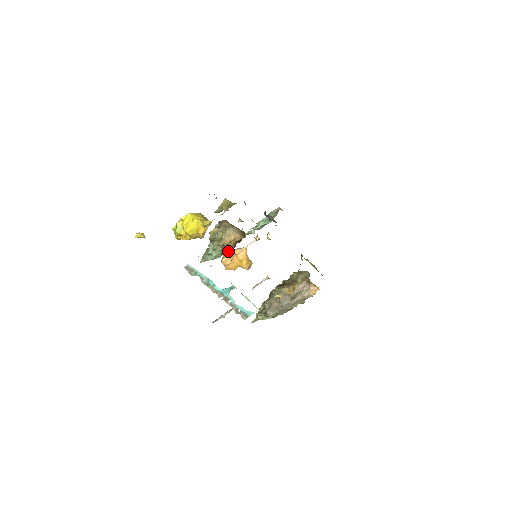
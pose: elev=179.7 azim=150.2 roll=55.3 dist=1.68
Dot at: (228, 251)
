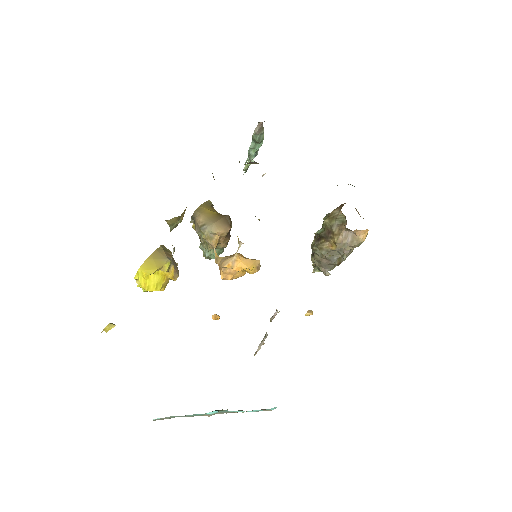
Dot at: (220, 265)
